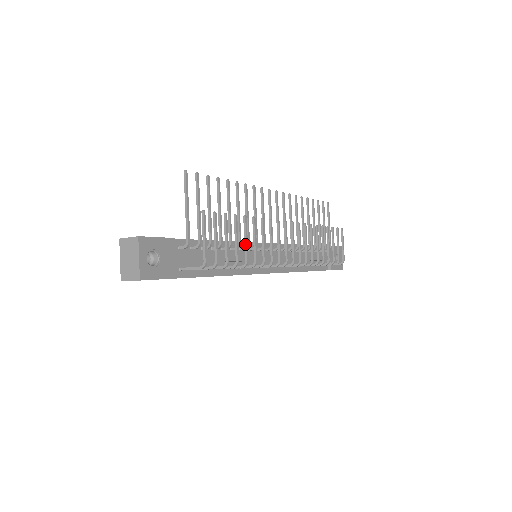
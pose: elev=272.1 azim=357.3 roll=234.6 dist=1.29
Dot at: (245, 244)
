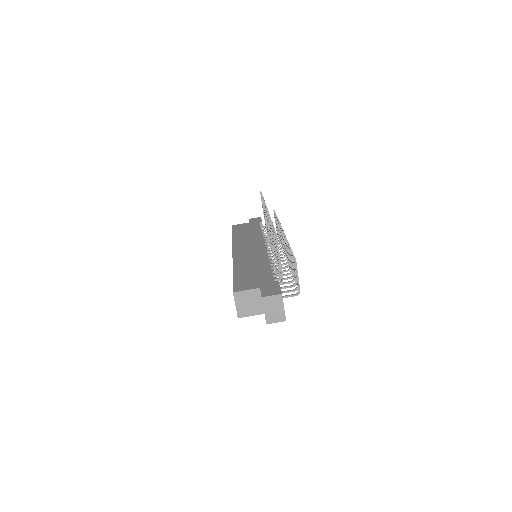
Dot at: (291, 263)
